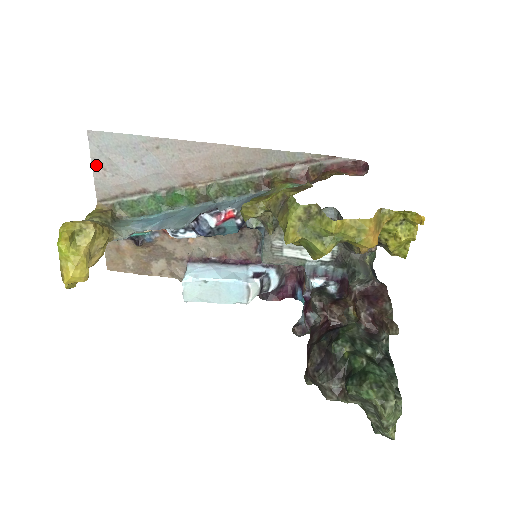
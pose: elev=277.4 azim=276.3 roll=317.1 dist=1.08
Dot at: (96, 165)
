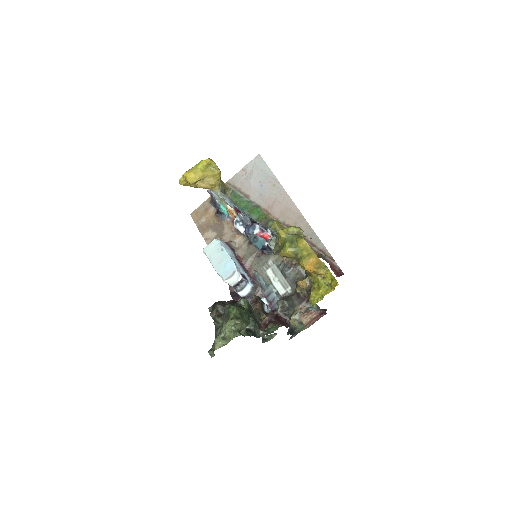
Dot at: (245, 169)
